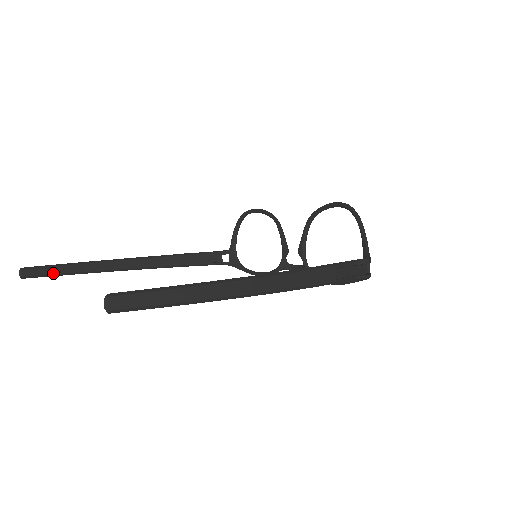
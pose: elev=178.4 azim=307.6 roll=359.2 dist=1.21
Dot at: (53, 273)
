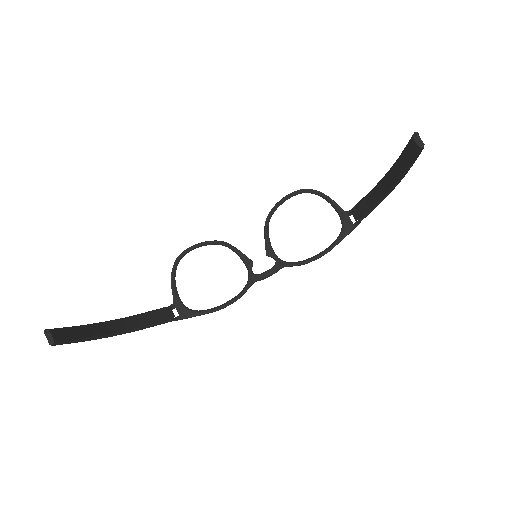
Dot at: (74, 337)
